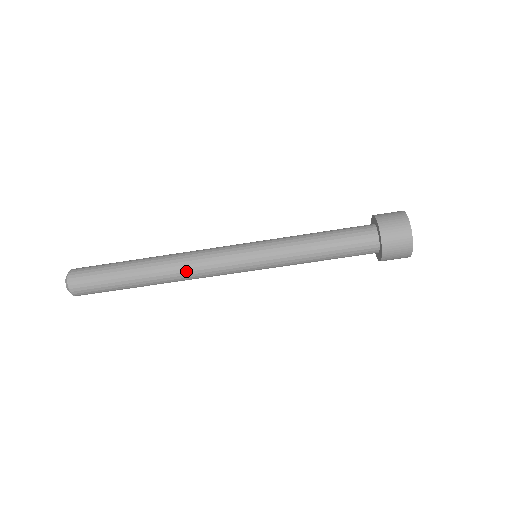
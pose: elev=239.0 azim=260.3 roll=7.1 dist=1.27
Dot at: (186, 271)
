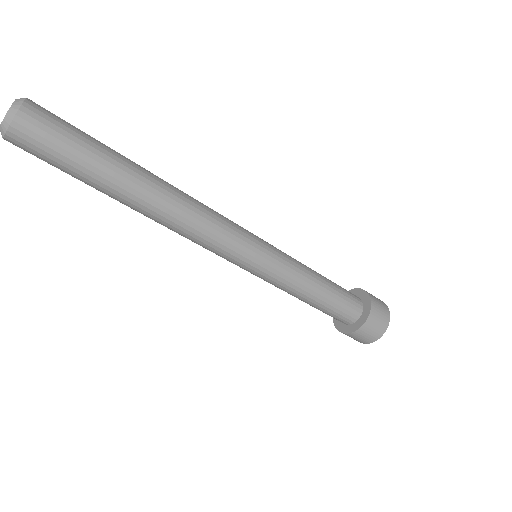
Dot at: (194, 210)
